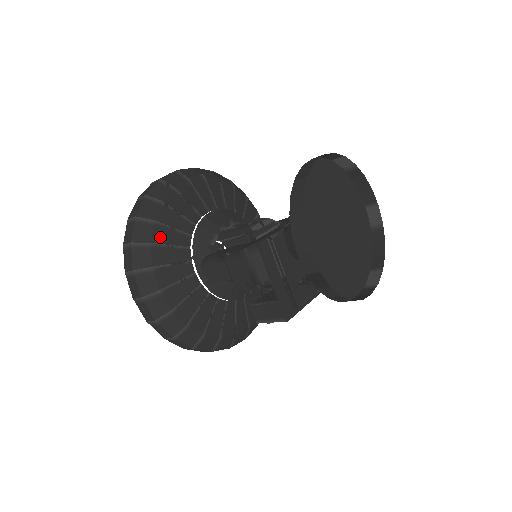
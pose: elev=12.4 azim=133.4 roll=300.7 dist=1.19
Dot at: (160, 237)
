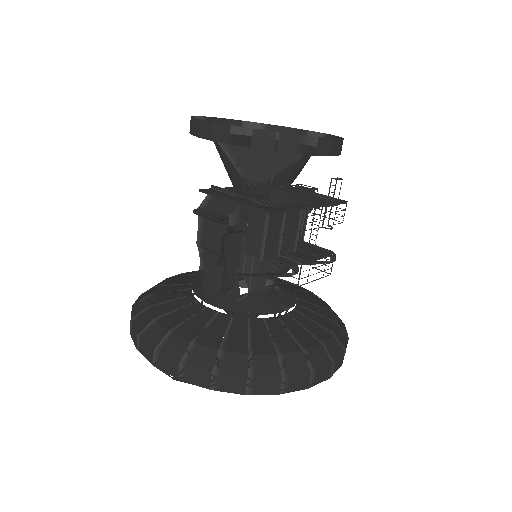
Dot at: (157, 301)
